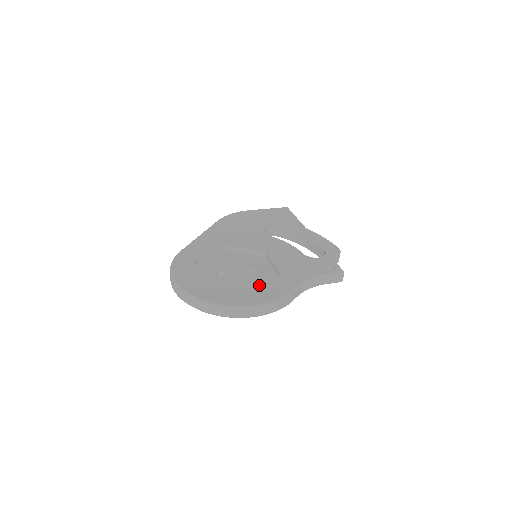
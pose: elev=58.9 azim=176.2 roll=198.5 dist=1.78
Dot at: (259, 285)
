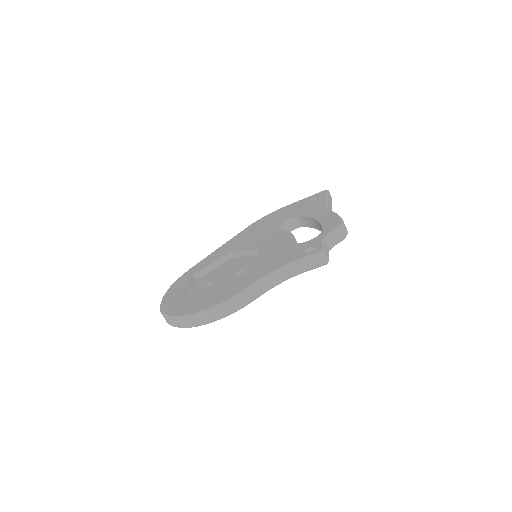
Dot at: occluded
